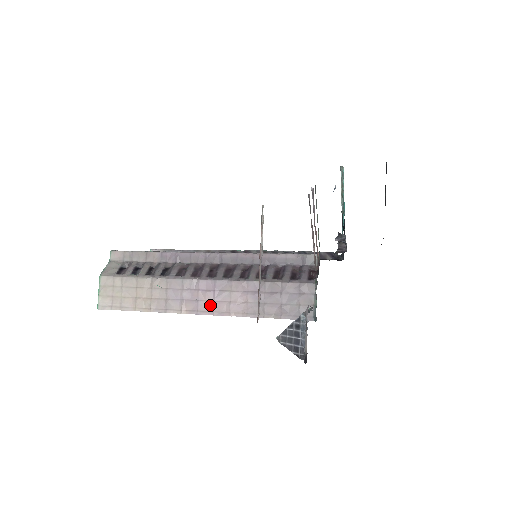
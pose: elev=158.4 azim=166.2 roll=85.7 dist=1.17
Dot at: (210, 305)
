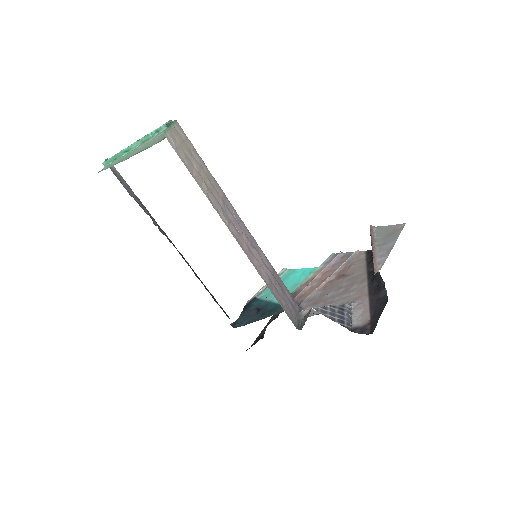
Dot at: (246, 246)
